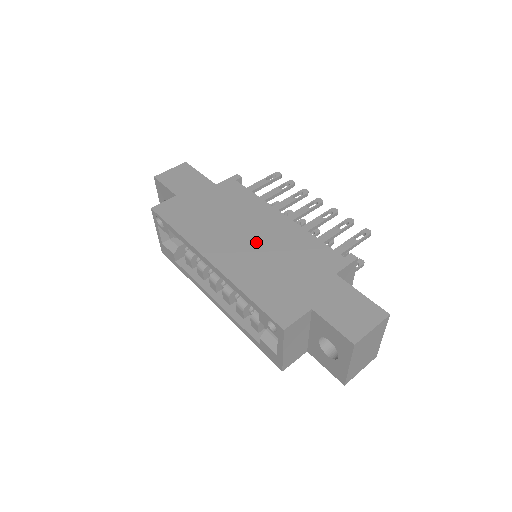
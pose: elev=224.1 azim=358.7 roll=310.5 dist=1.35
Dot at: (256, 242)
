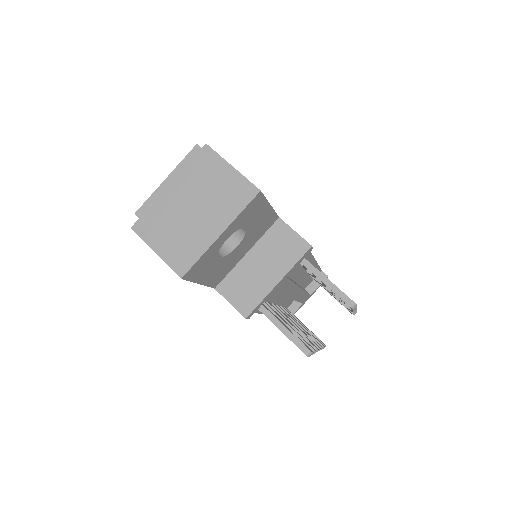
Dot at: occluded
